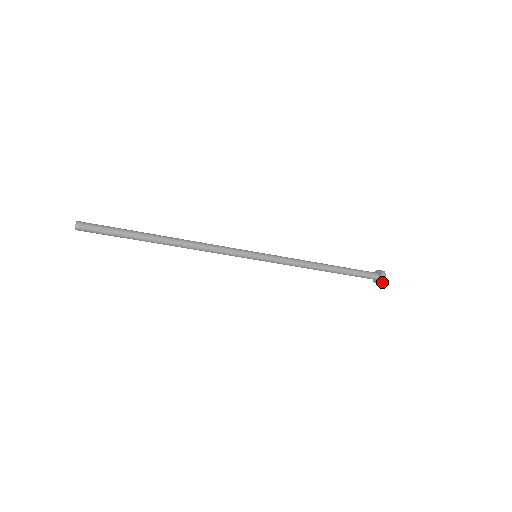
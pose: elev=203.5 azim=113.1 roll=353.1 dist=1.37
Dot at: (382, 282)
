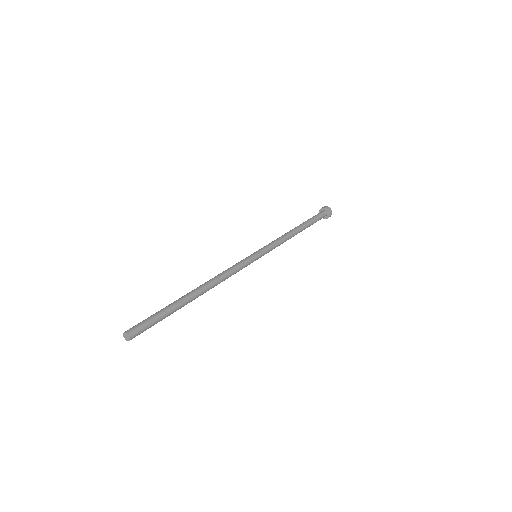
Dot at: occluded
